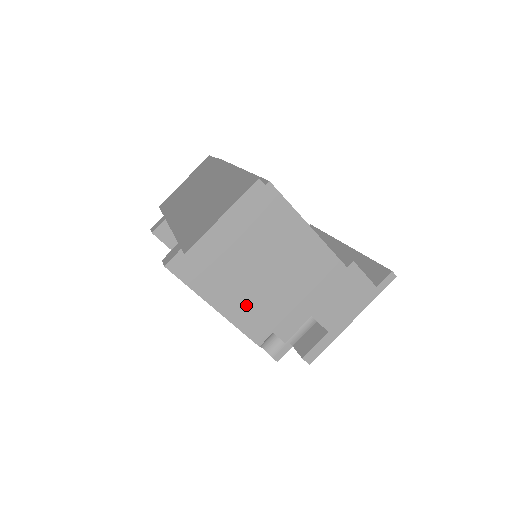
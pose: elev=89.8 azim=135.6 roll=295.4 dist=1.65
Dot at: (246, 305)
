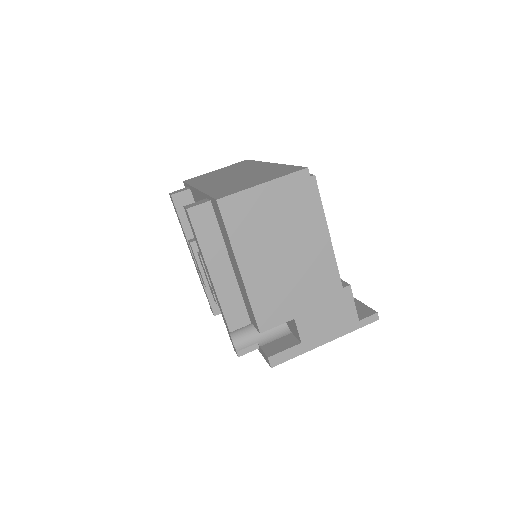
Dot at: (244, 277)
